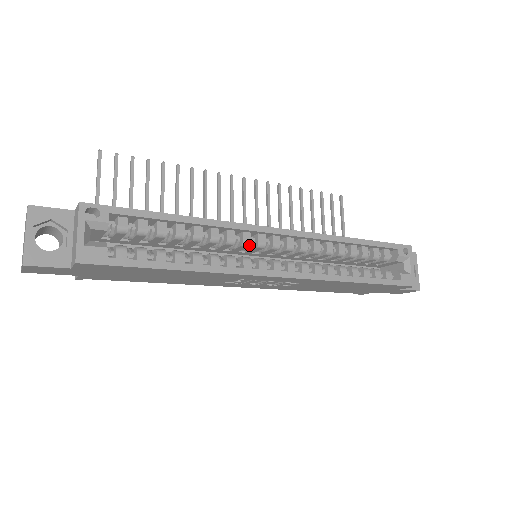
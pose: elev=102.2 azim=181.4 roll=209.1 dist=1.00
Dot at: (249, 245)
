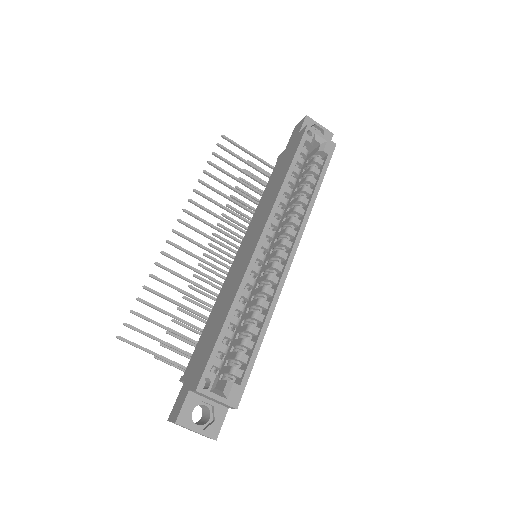
Dot at: occluded
